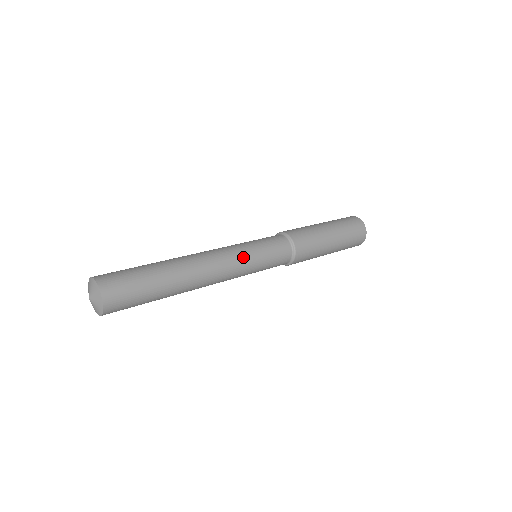
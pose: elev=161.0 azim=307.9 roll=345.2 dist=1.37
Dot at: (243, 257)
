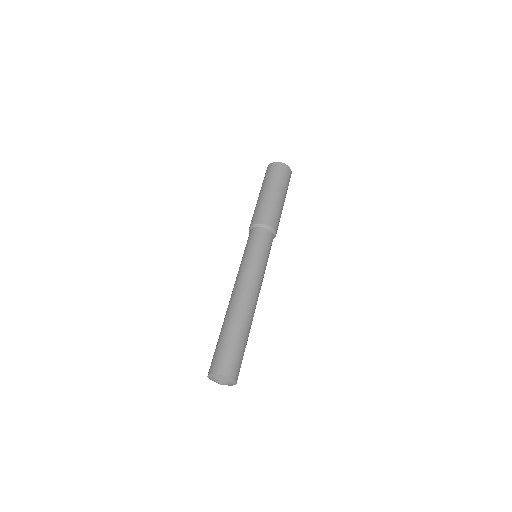
Dot at: (261, 271)
